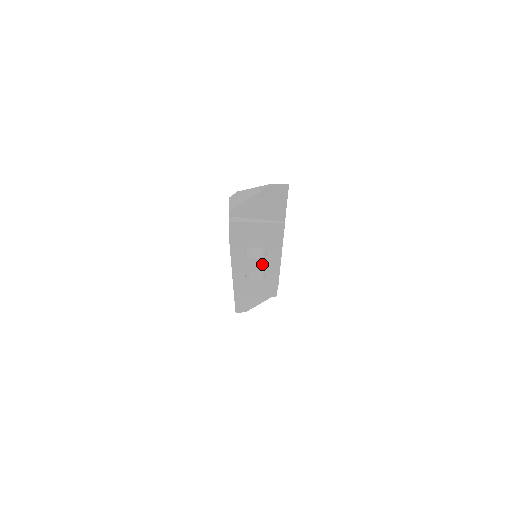
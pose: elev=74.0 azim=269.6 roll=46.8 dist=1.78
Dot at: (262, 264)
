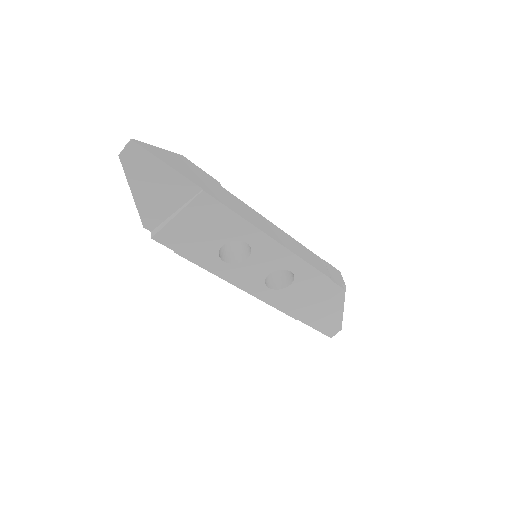
Dot at: (263, 261)
